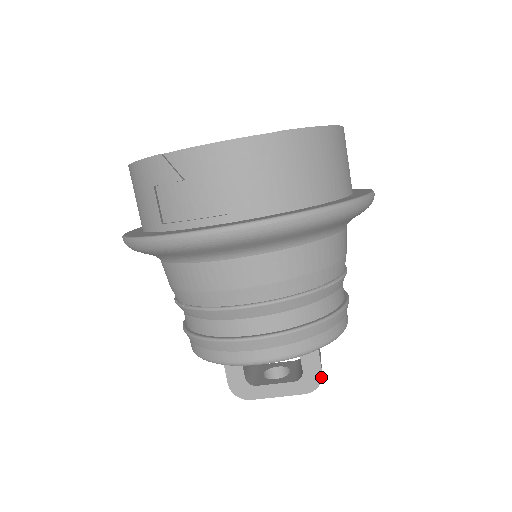
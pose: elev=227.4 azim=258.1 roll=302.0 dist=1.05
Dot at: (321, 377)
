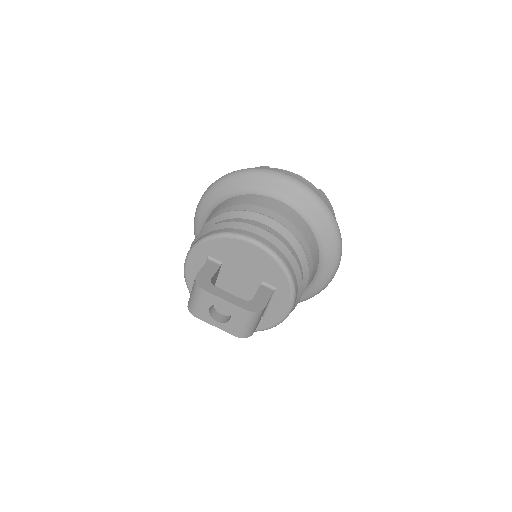
Dot at: (263, 308)
